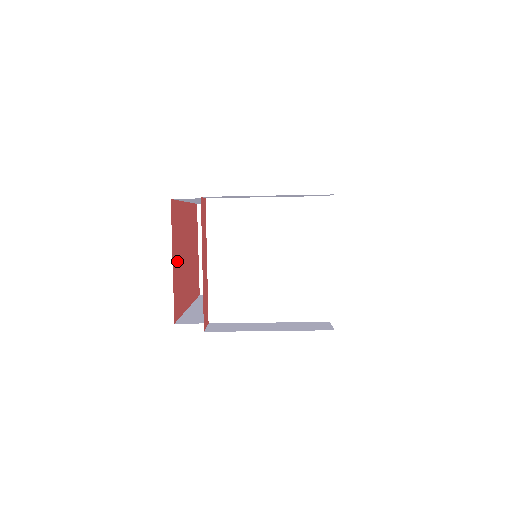
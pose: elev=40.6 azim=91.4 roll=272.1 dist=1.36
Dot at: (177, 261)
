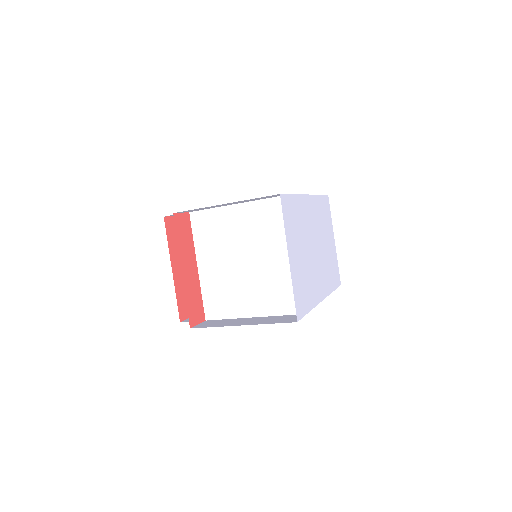
Dot at: occluded
